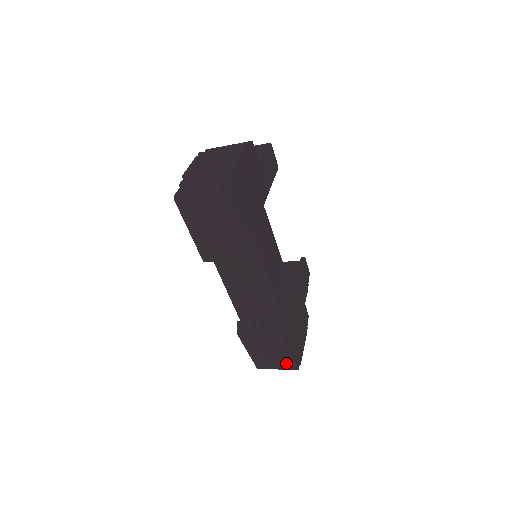
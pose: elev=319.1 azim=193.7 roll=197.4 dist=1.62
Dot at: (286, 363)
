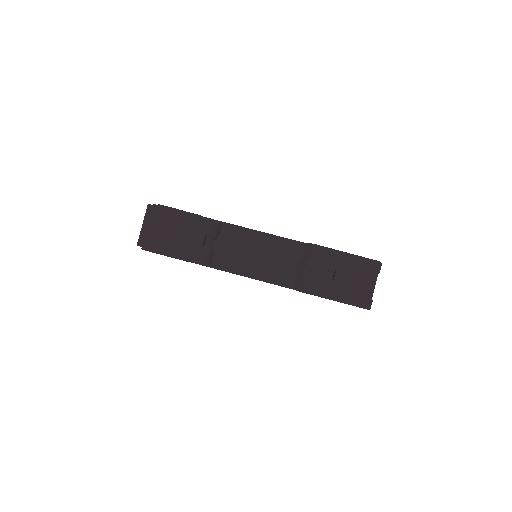
Dot at: (366, 269)
